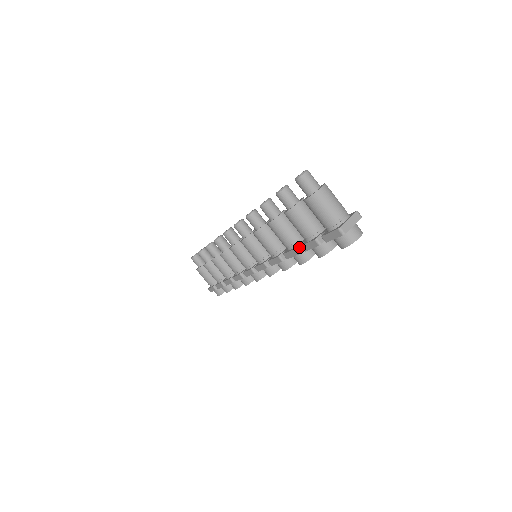
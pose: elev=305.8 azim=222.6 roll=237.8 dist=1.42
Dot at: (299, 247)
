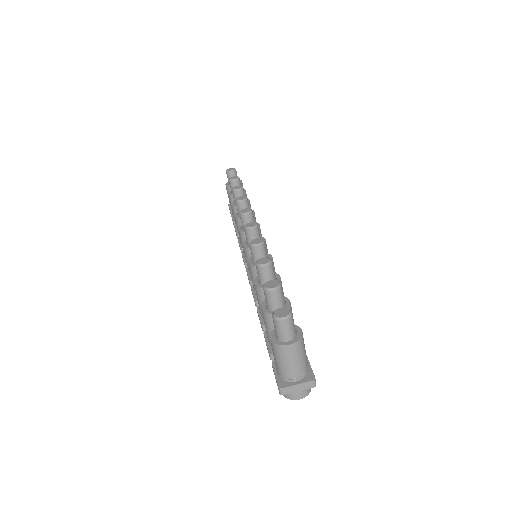
Dot at: occluded
